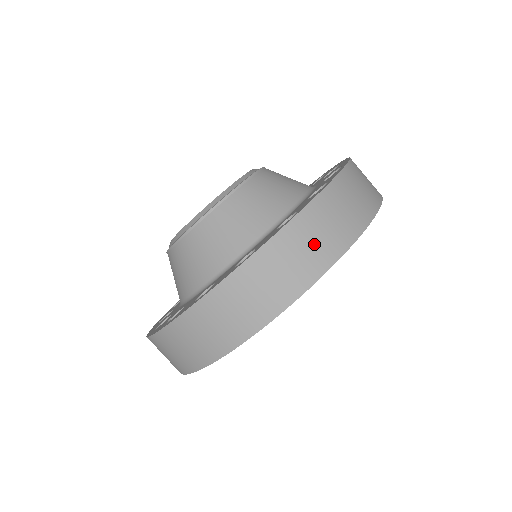
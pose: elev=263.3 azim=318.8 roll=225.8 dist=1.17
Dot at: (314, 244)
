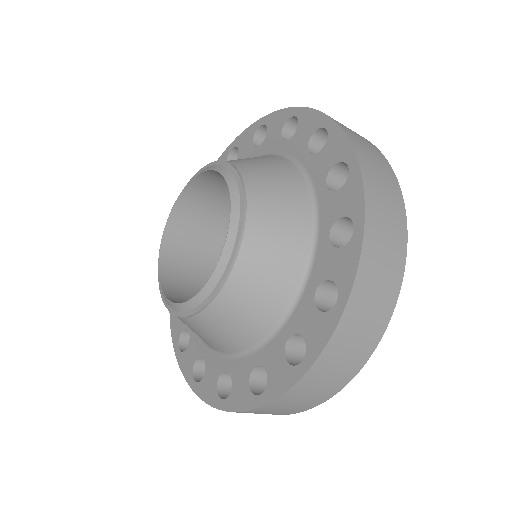
Dot at: occluded
